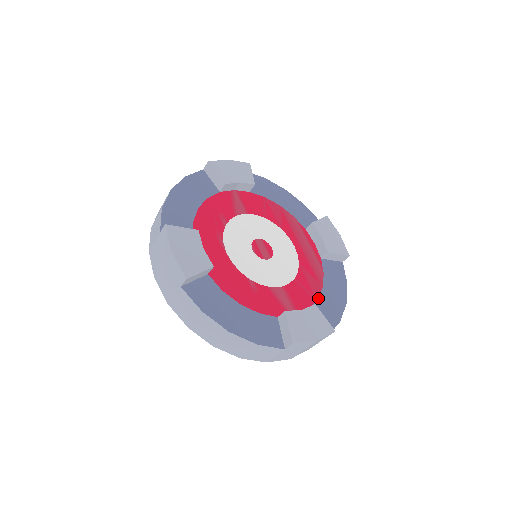
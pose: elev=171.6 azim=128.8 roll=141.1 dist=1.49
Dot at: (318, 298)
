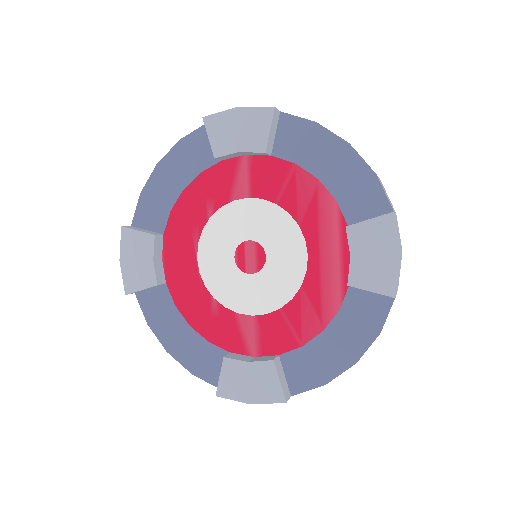
Dot at: (306, 343)
